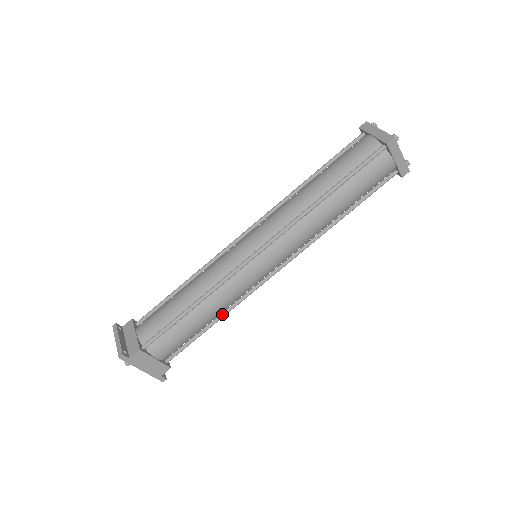
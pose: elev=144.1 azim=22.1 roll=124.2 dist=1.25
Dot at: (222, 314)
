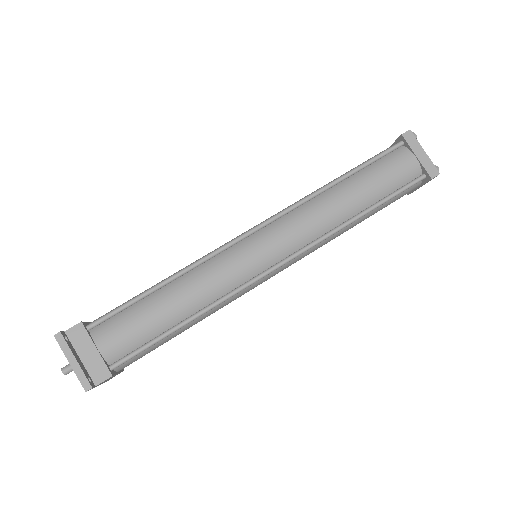
Dot at: occluded
